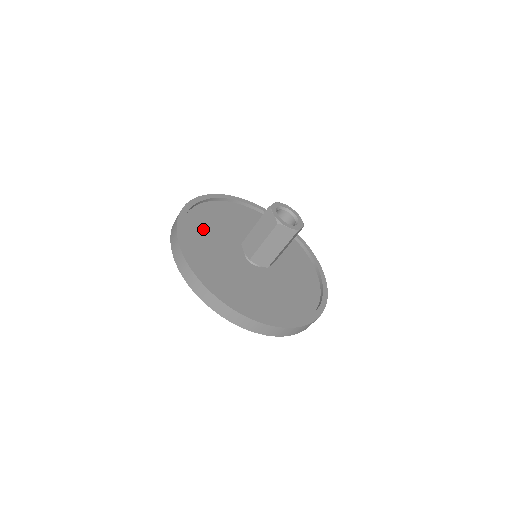
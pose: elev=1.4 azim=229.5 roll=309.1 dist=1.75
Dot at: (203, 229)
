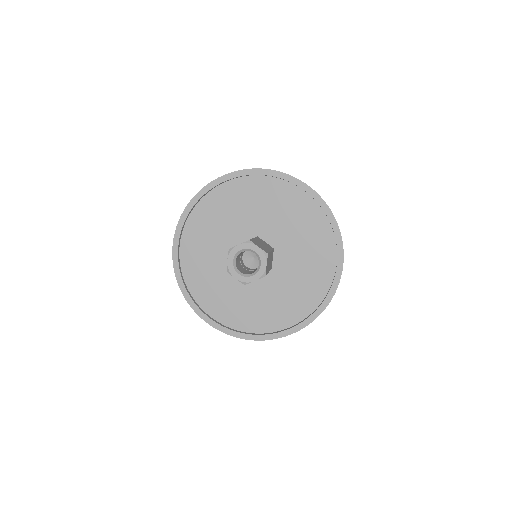
Dot at: (213, 216)
